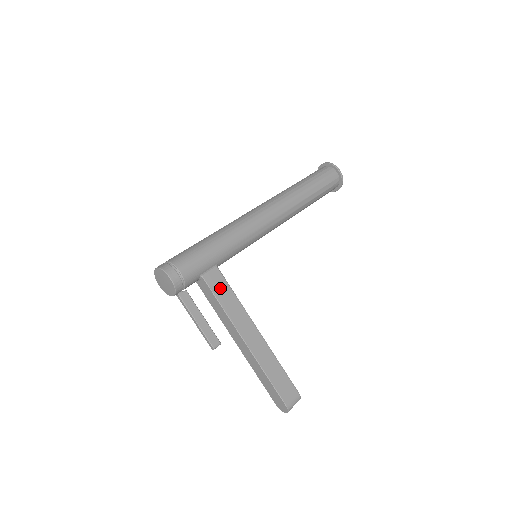
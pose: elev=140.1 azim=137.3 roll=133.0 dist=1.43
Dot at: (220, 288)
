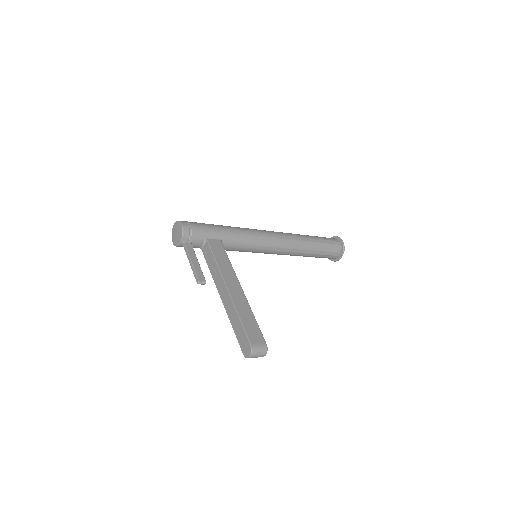
Dot at: (218, 251)
